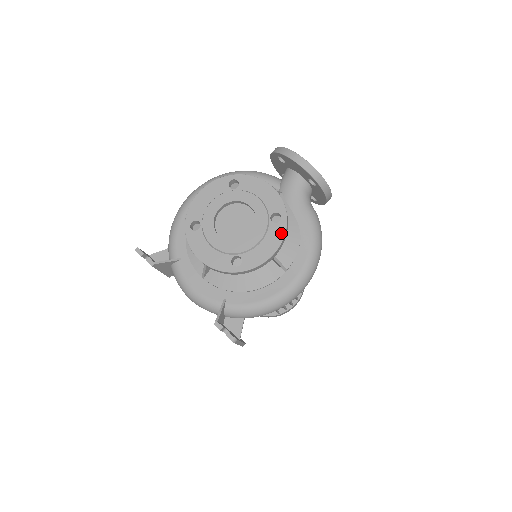
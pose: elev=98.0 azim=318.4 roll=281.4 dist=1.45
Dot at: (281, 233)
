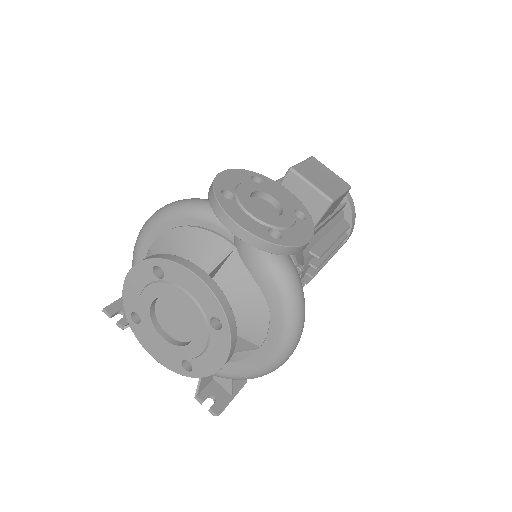
Dot at: (226, 344)
